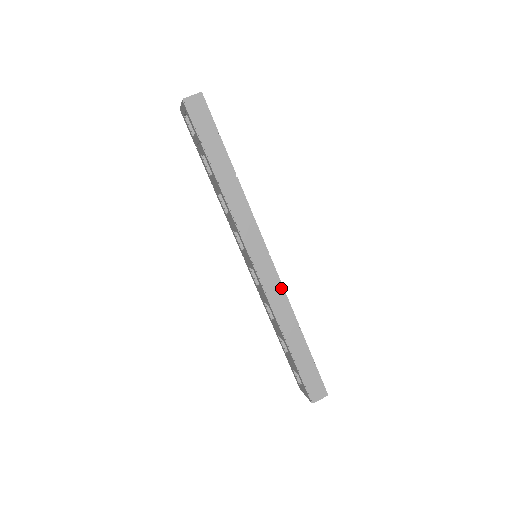
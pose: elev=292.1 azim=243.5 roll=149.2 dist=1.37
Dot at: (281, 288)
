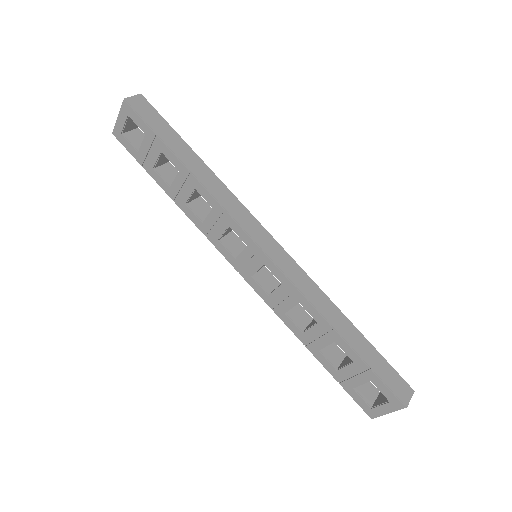
Dot at: (303, 273)
